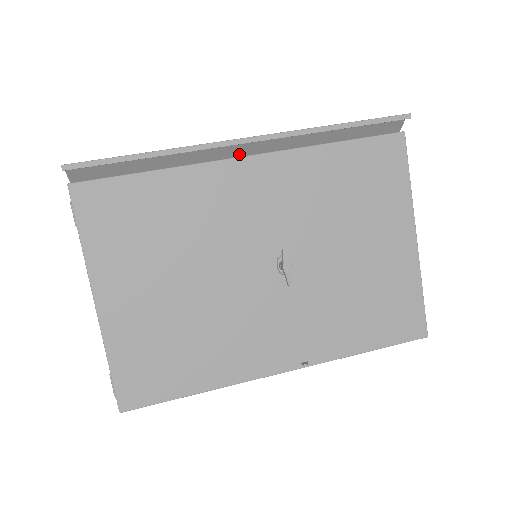
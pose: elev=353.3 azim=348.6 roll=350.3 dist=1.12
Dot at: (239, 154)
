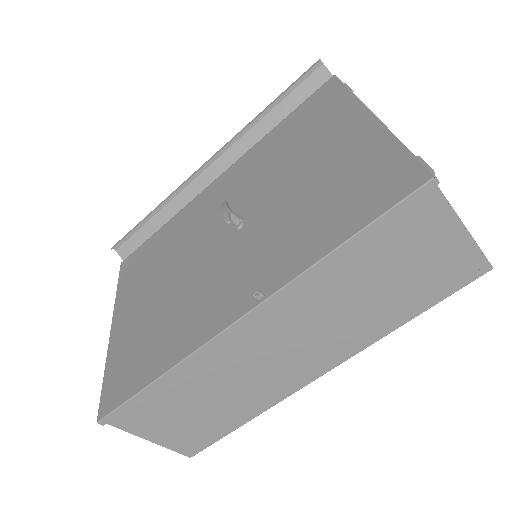
Dot at: occluded
